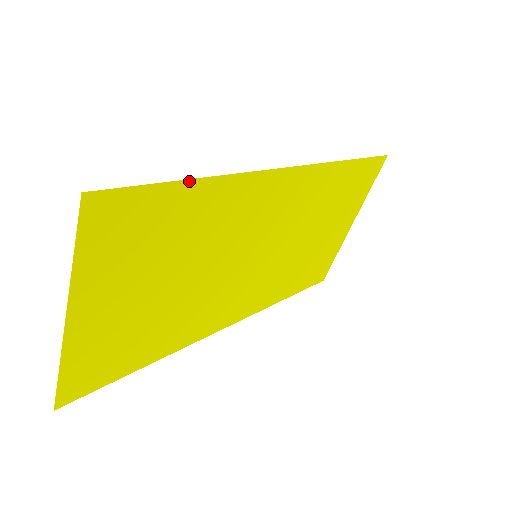
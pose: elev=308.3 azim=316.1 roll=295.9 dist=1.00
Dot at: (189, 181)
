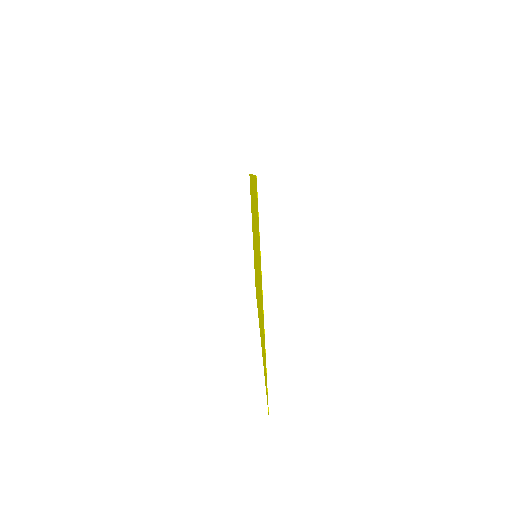
Dot at: occluded
